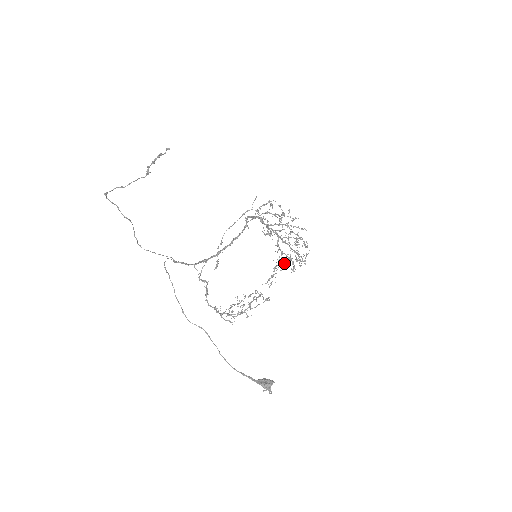
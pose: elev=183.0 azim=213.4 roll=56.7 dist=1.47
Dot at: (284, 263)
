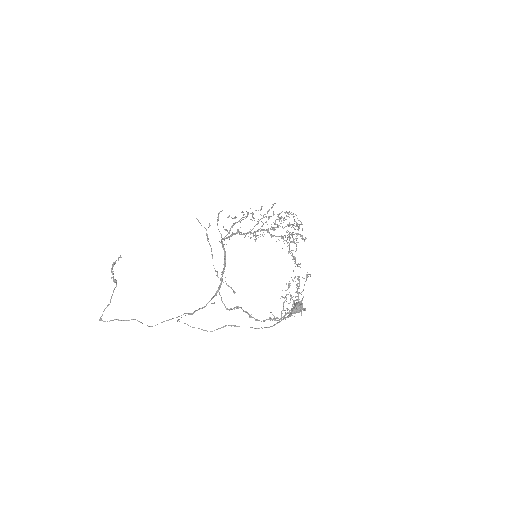
Dot at: (292, 242)
